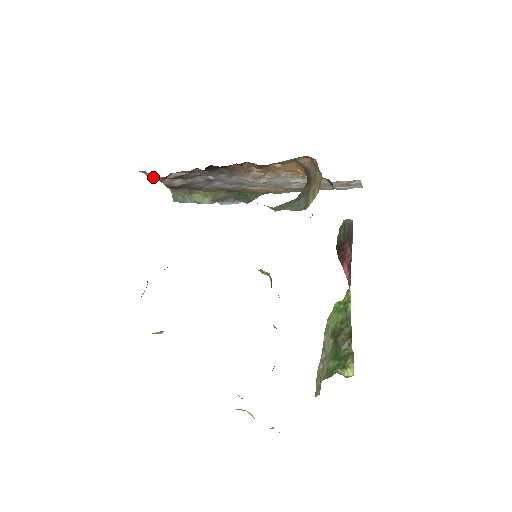
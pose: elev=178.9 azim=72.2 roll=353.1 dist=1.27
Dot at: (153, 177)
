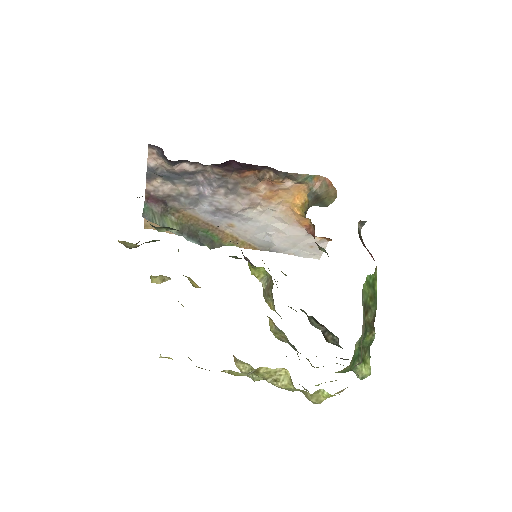
Dot at: (155, 165)
